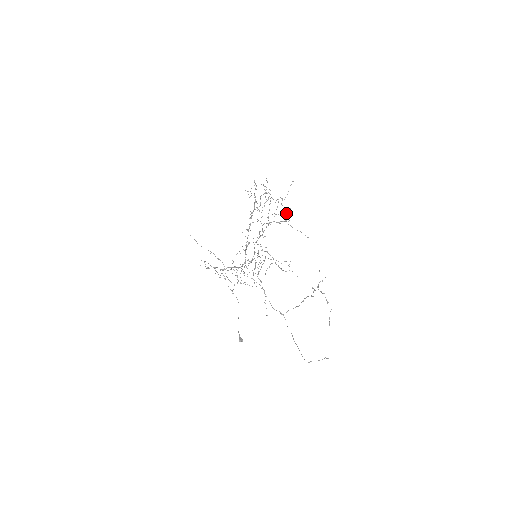
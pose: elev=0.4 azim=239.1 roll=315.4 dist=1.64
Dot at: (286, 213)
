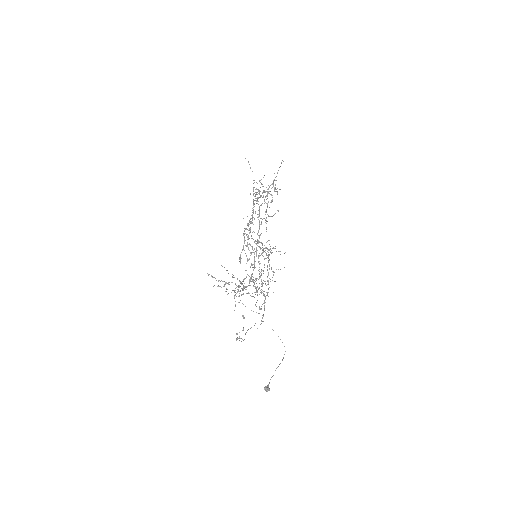
Dot at: occluded
